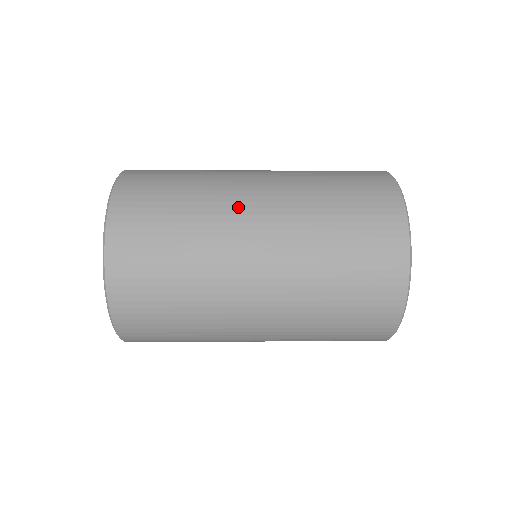
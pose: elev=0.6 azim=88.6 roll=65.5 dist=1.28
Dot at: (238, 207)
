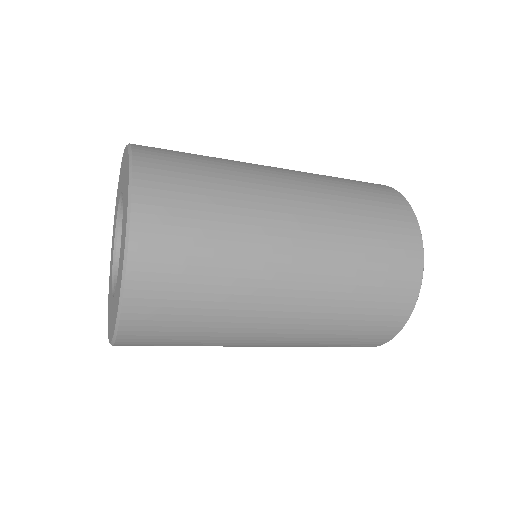
Dot at: (276, 244)
